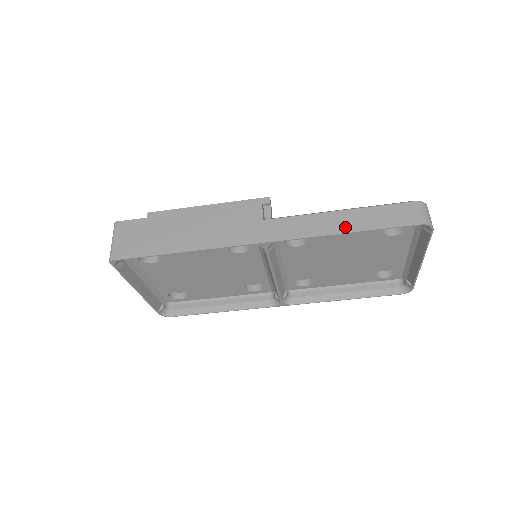
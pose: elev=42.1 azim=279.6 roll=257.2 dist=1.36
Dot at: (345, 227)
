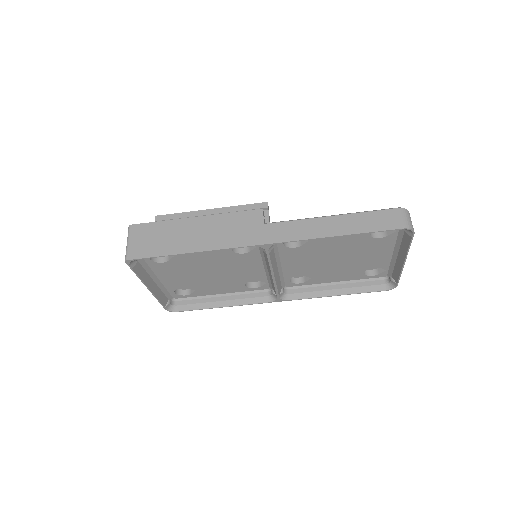
Dot at: (337, 231)
